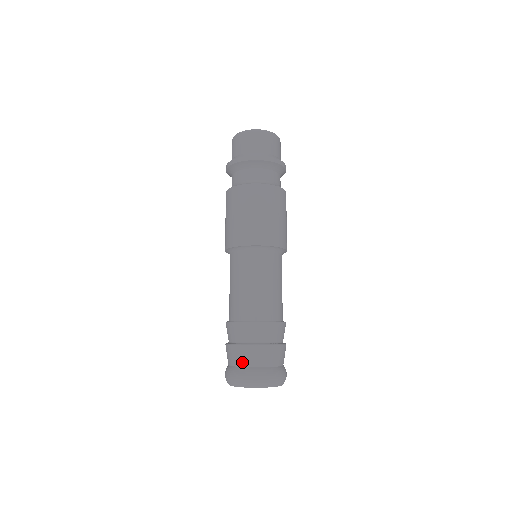
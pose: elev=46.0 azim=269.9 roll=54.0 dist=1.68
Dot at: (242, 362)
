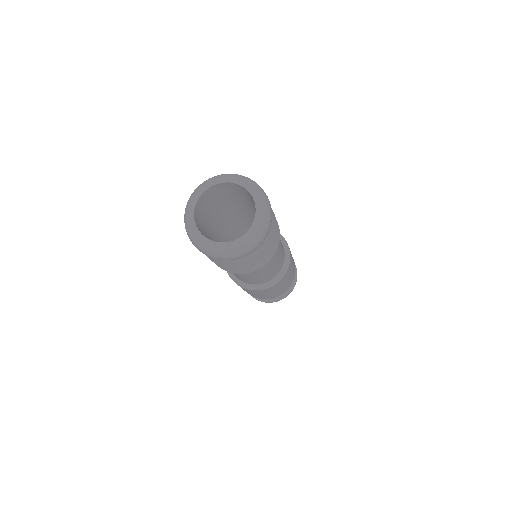
Dot at: occluded
